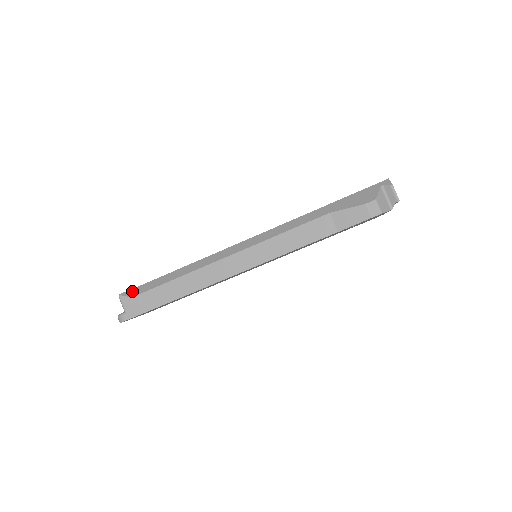
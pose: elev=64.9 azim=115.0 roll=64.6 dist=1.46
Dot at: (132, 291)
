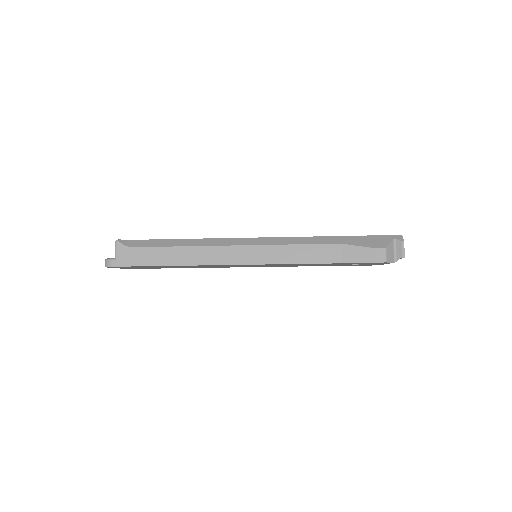
Dot at: (130, 242)
